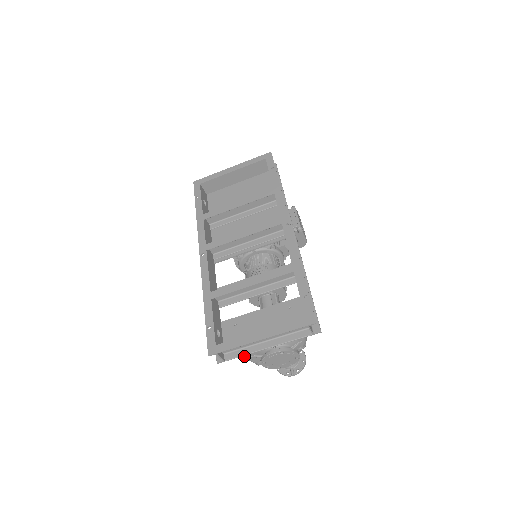
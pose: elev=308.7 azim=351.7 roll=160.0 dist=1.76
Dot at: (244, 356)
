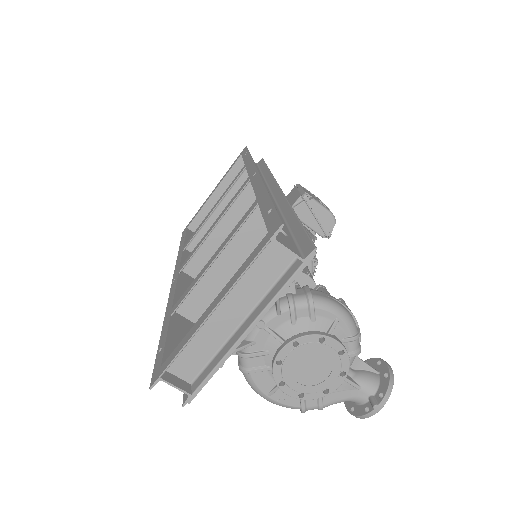
Dot at: (261, 396)
